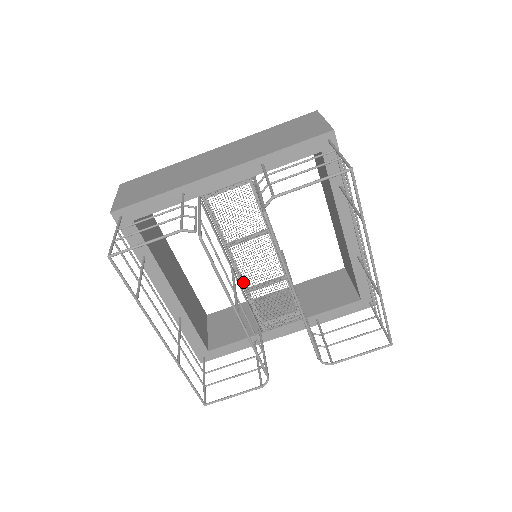
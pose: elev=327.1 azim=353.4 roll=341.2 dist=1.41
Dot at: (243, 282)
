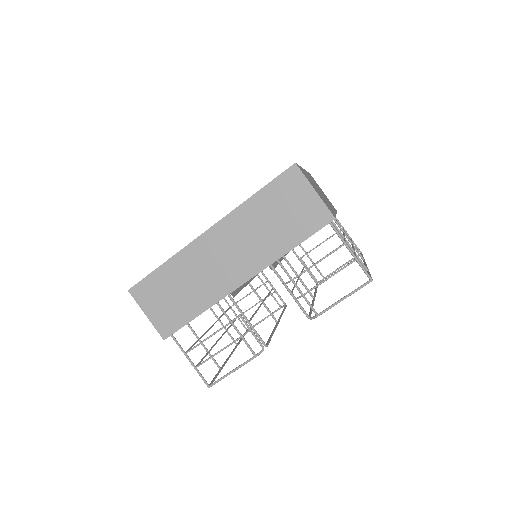
Dot at: occluded
